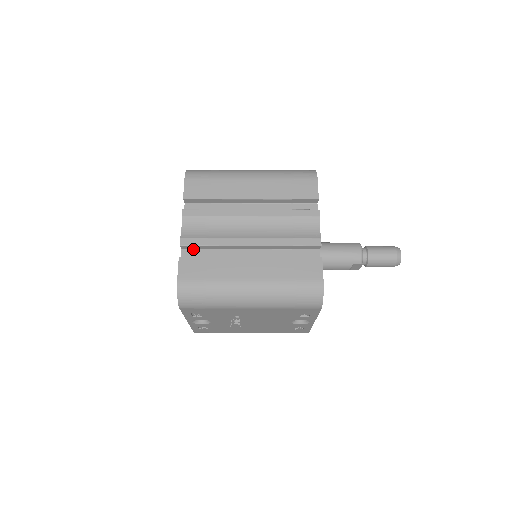
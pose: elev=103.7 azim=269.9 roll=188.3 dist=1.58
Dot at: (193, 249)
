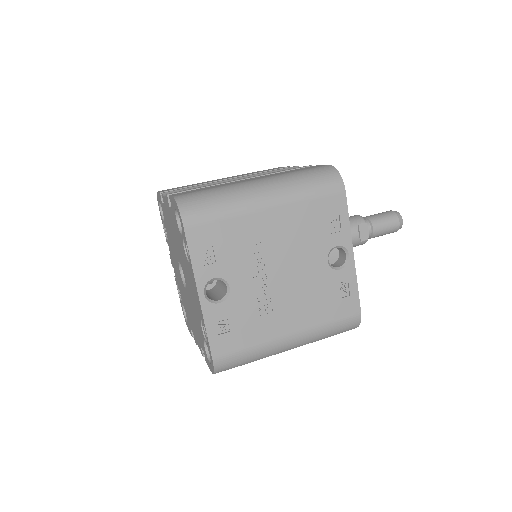
Dot at: occluded
